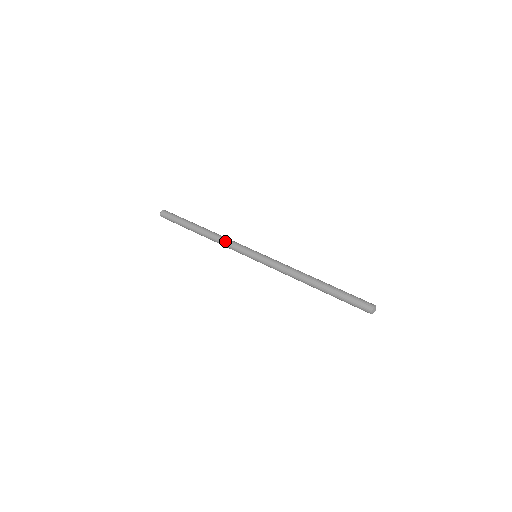
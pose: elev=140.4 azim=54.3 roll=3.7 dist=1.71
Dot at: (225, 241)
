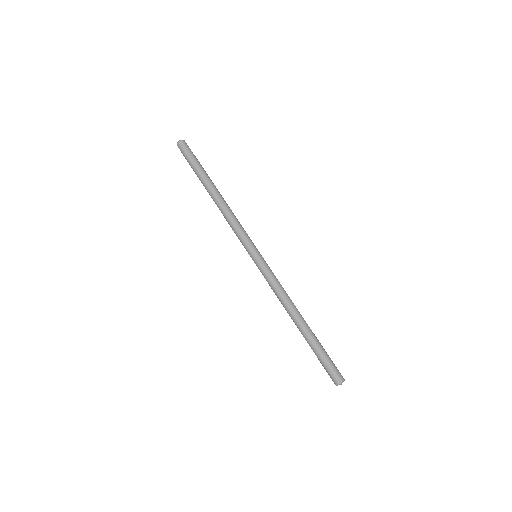
Dot at: (229, 223)
